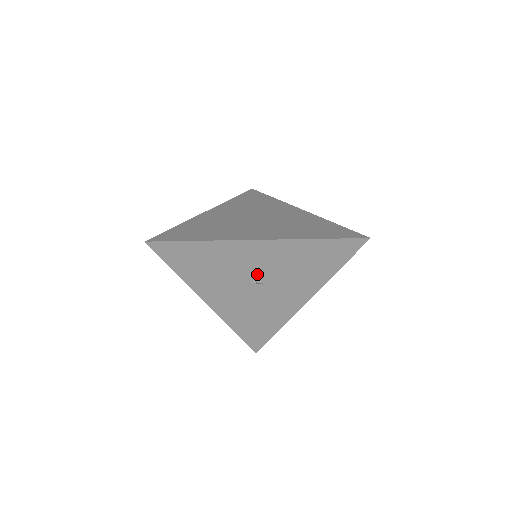
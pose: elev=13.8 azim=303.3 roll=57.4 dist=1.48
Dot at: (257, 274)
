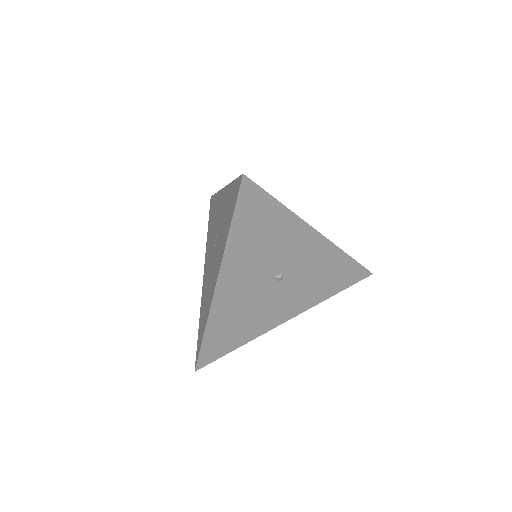
Dot at: (286, 269)
